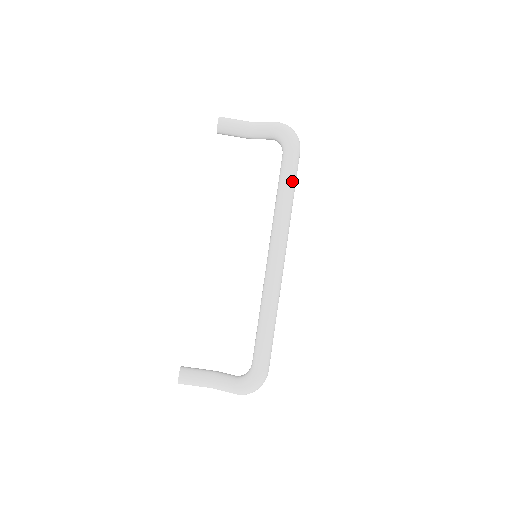
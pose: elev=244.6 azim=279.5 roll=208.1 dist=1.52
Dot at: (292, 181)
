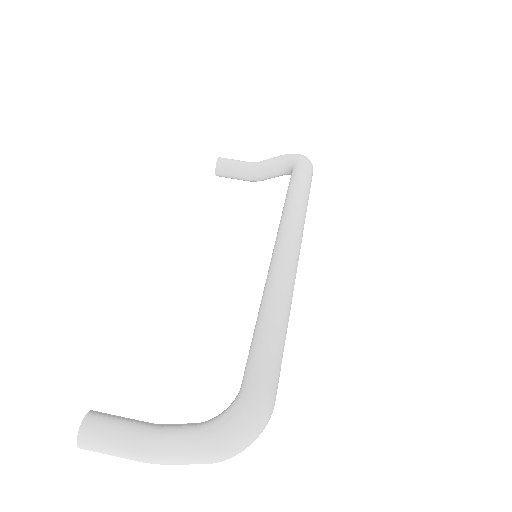
Dot at: (305, 183)
